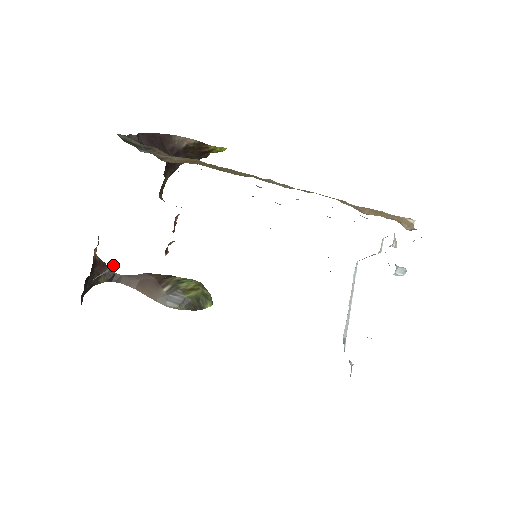
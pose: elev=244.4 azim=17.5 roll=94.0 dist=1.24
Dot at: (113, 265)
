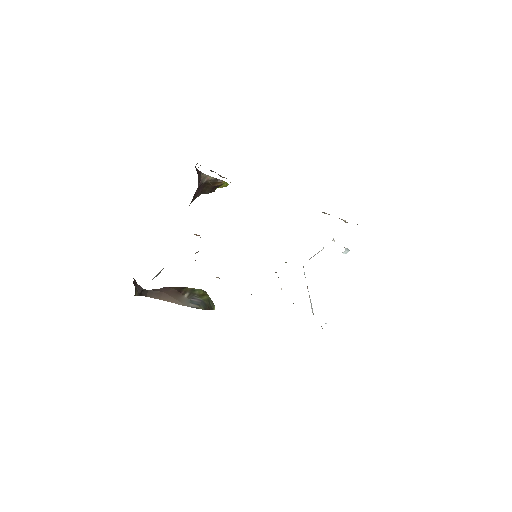
Dot at: (161, 270)
